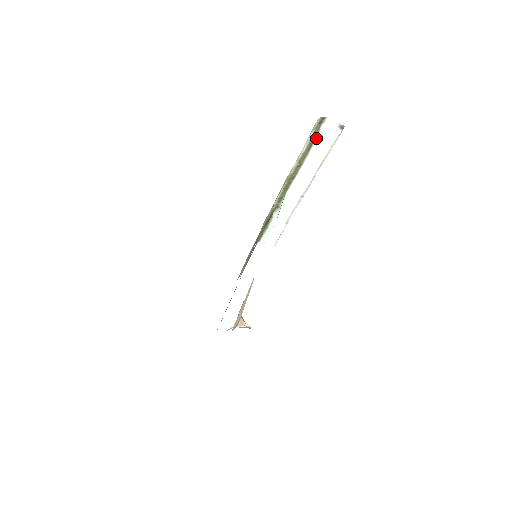
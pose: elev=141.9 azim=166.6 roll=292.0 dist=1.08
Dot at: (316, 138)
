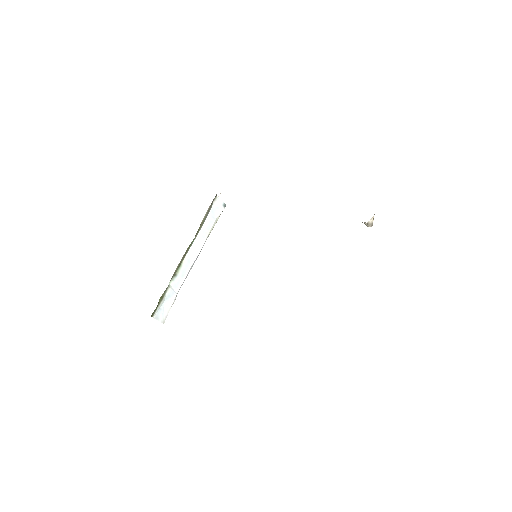
Dot at: (209, 212)
